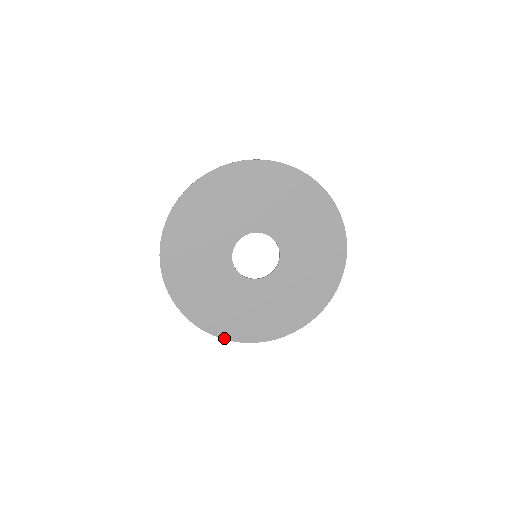
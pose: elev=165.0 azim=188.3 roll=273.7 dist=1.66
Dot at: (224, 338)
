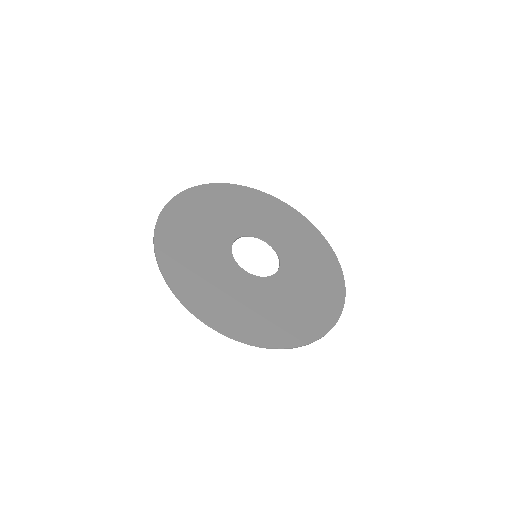
Dot at: (177, 294)
